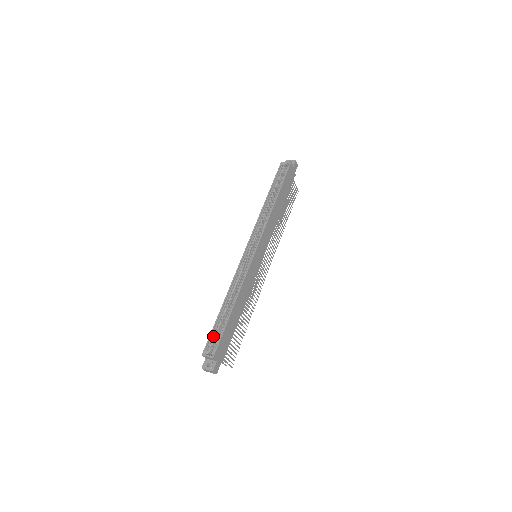
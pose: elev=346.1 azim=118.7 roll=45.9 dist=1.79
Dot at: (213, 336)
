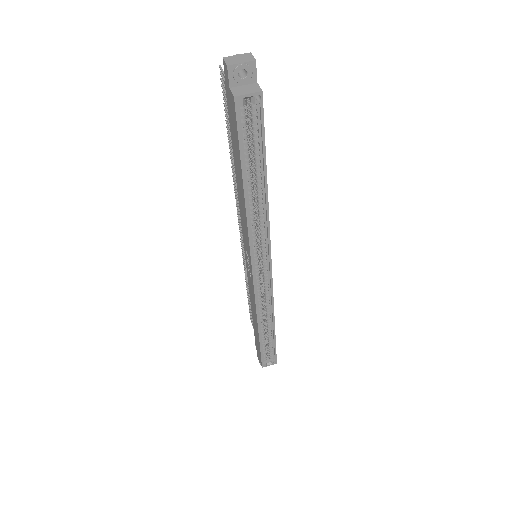
Dot at: (262, 351)
